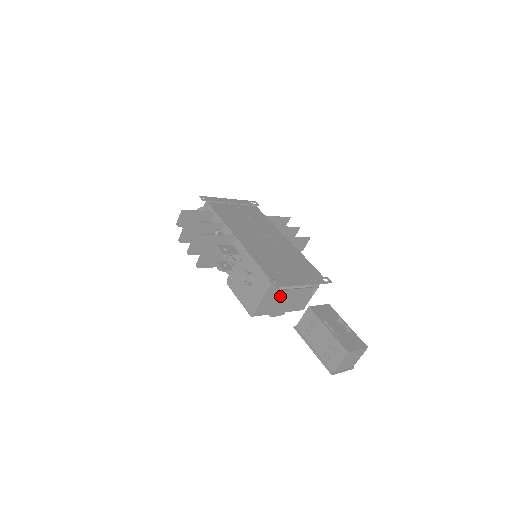
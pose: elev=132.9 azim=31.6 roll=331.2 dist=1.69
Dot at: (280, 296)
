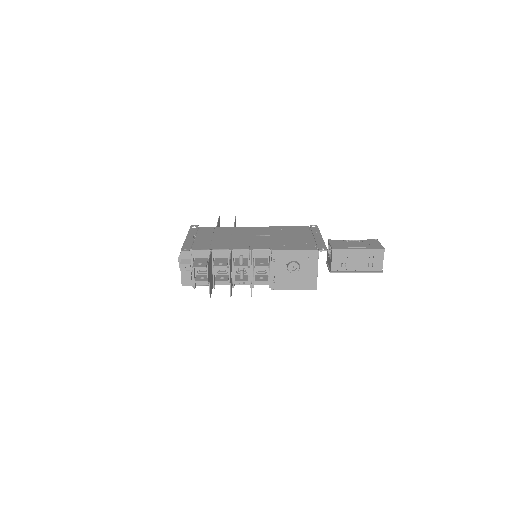
Dot at: occluded
